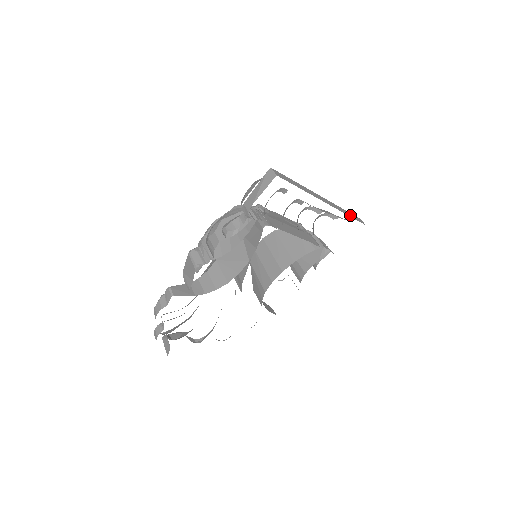
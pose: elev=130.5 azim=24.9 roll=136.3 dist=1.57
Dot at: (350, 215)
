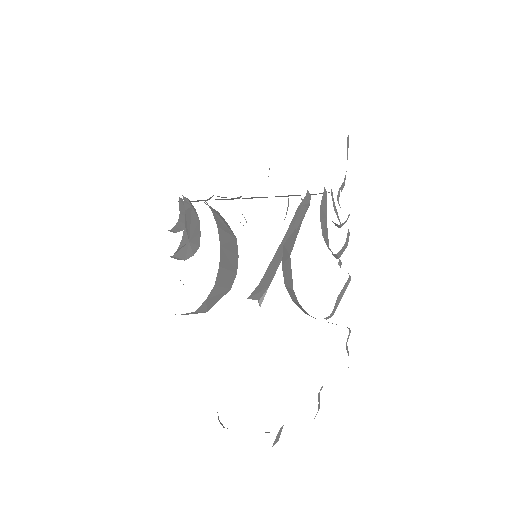
Dot at: occluded
